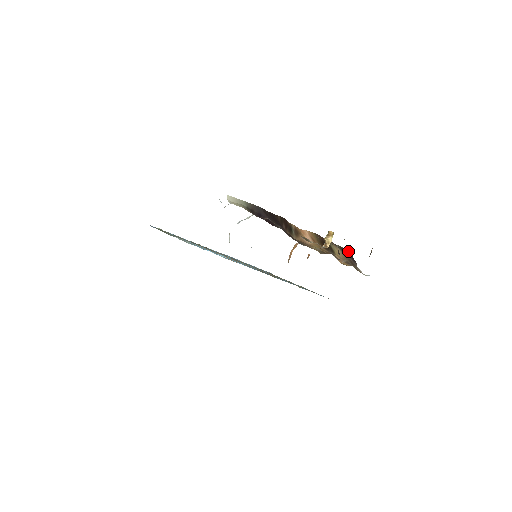
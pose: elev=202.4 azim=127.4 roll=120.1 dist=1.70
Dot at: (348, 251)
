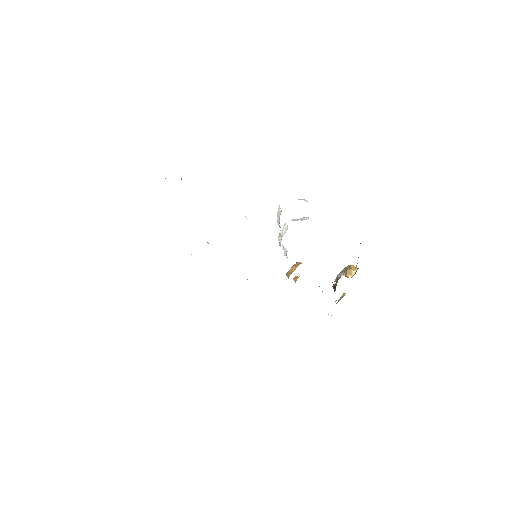
Dot at: occluded
